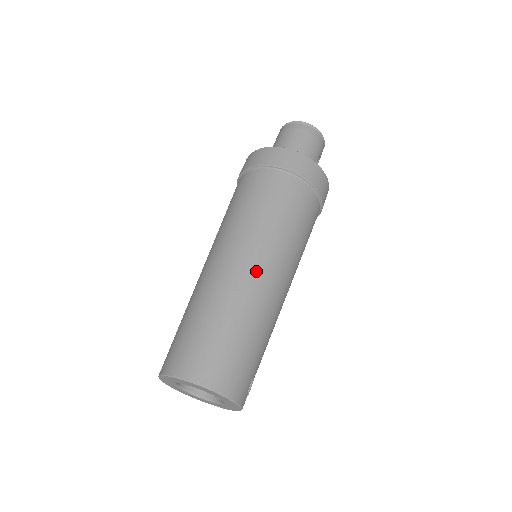
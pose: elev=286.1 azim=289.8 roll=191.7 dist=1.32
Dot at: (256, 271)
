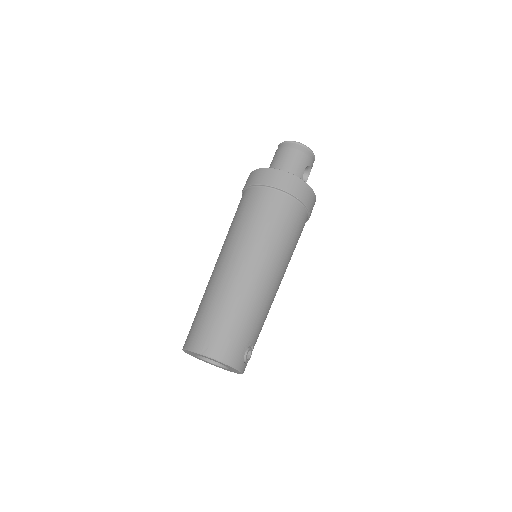
Dot at: (243, 269)
